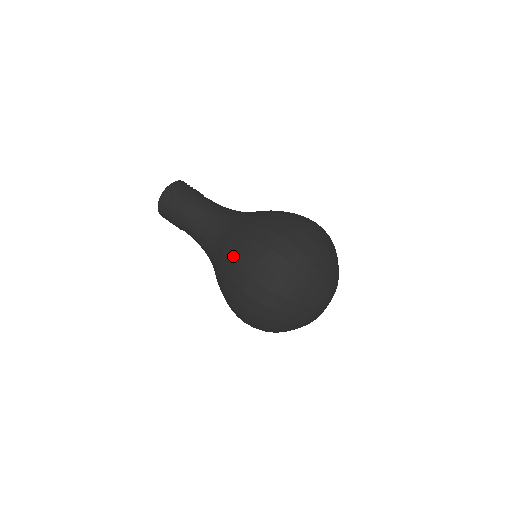
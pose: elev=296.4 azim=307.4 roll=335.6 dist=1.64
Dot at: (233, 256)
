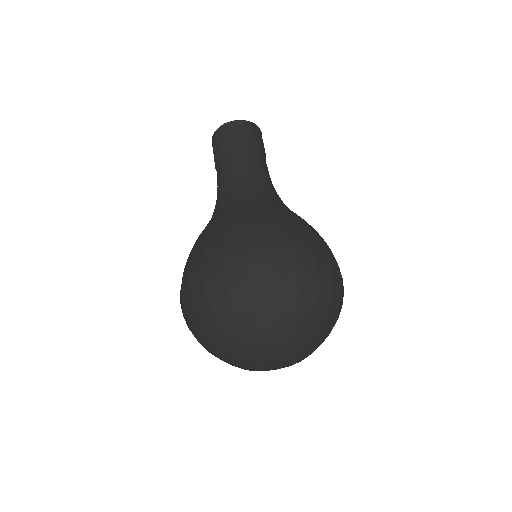
Dot at: (229, 226)
